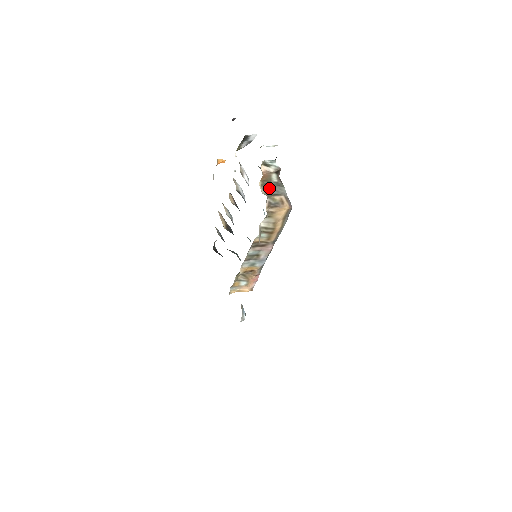
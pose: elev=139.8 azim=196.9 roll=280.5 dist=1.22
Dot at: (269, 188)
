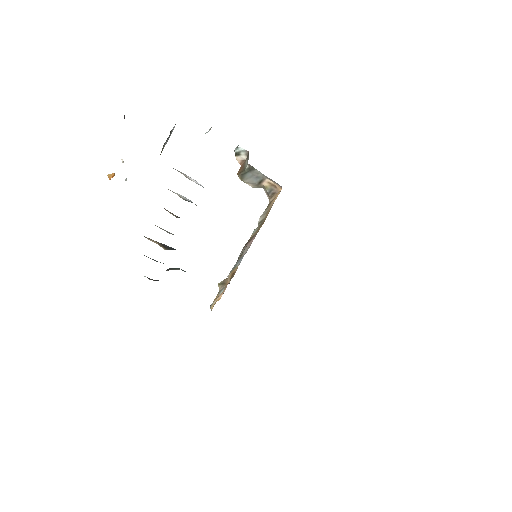
Dot at: (249, 178)
